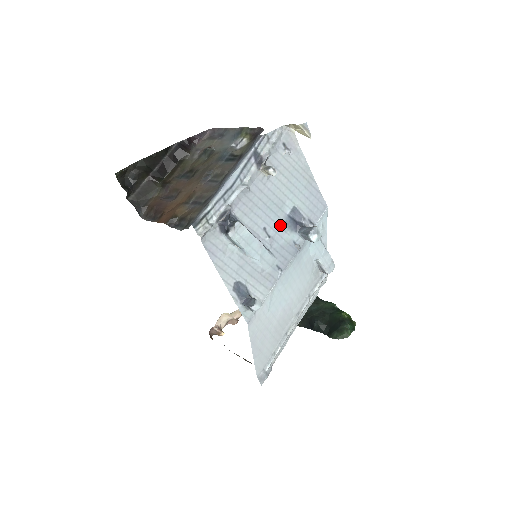
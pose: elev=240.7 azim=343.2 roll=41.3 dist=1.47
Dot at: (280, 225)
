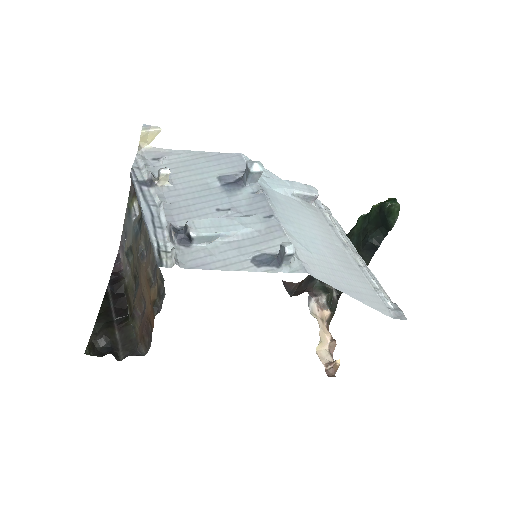
Dot at: (225, 196)
